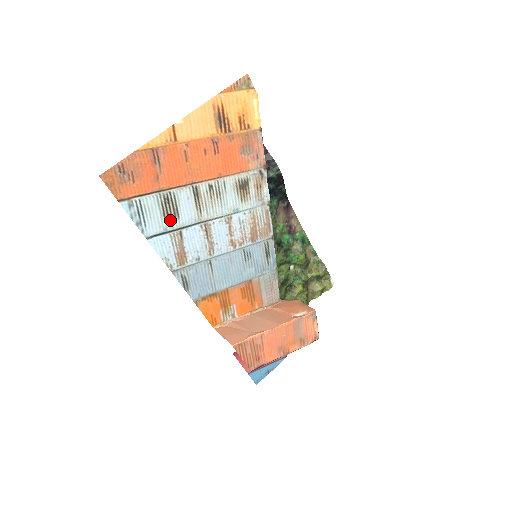
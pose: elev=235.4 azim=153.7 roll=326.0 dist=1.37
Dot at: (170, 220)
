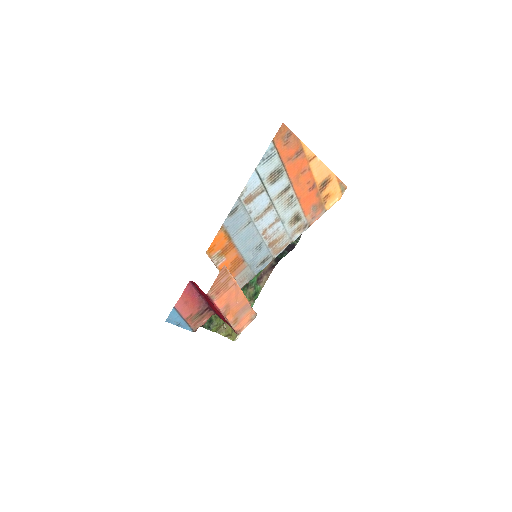
Dot at: (269, 179)
